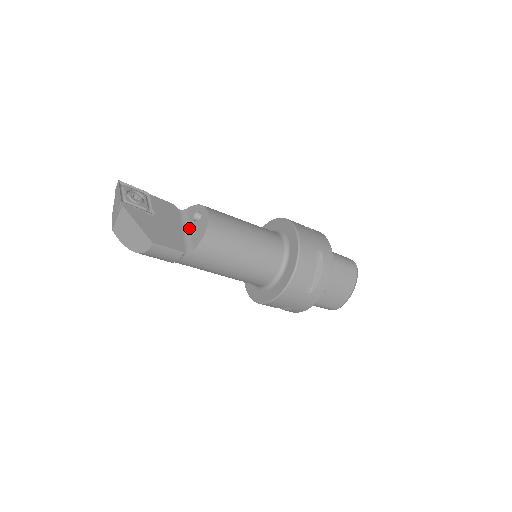
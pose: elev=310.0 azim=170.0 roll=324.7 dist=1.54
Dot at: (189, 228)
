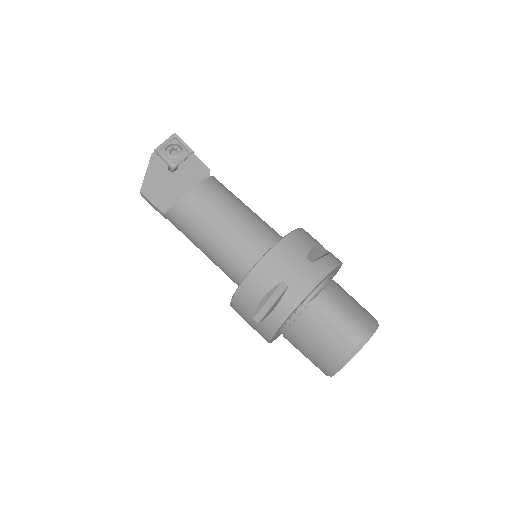
Dot at: occluded
